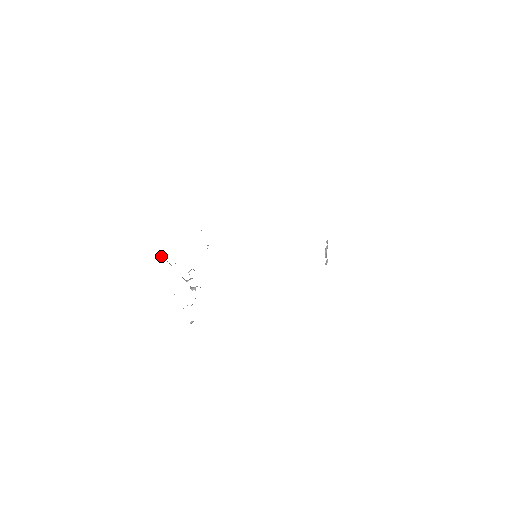
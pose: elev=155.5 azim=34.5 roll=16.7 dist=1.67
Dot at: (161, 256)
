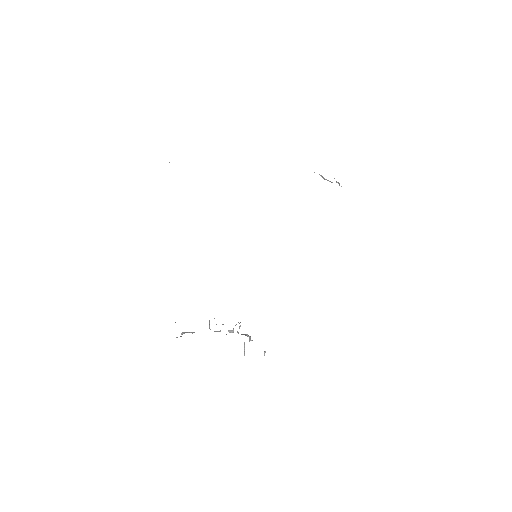
Dot at: (181, 334)
